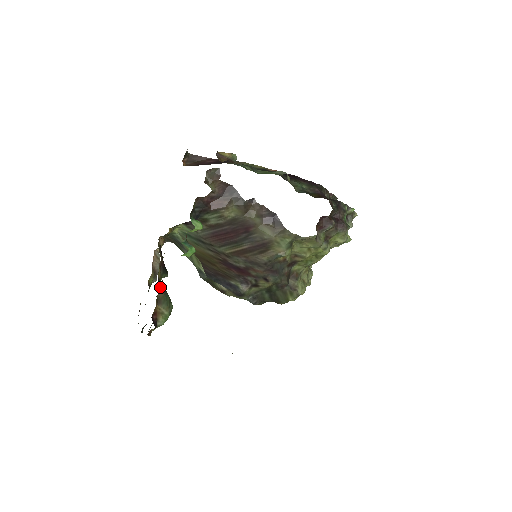
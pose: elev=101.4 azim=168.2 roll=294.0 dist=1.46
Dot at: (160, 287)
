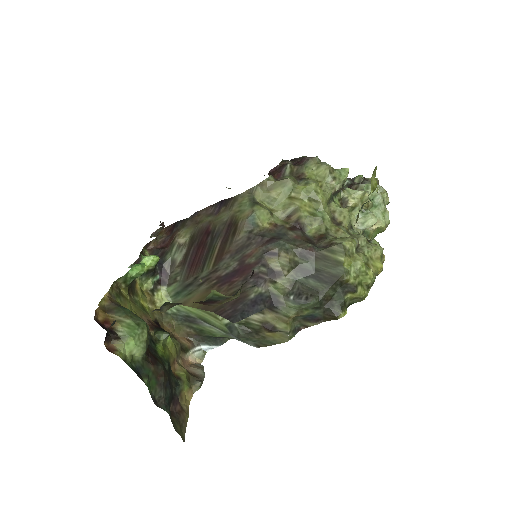
Dot at: (106, 299)
